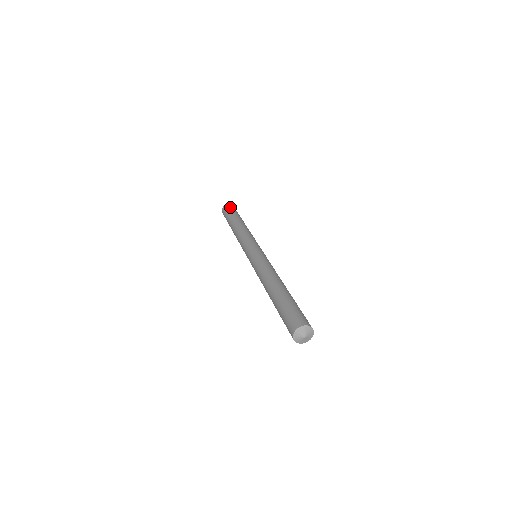
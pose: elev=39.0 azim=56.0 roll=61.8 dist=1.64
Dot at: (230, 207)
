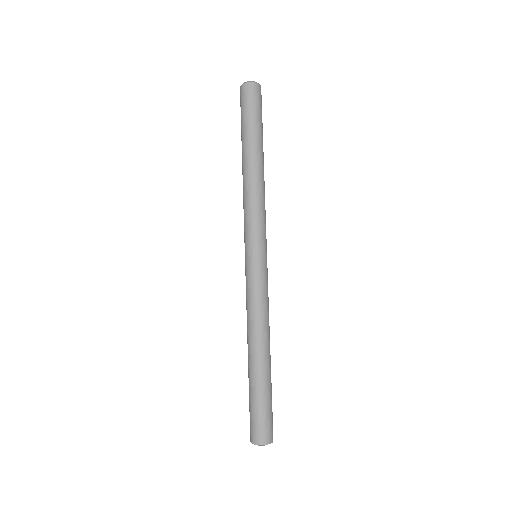
Dot at: (251, 98)
